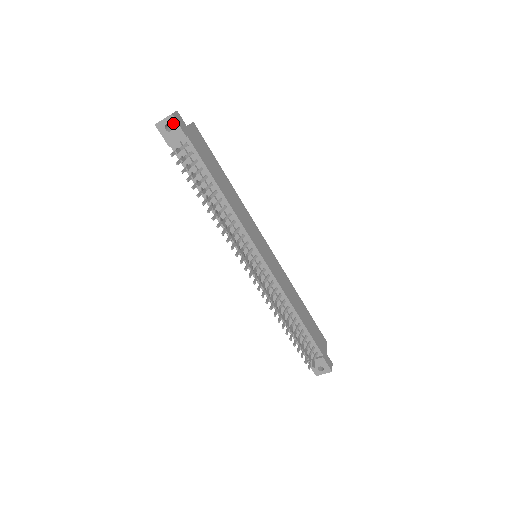
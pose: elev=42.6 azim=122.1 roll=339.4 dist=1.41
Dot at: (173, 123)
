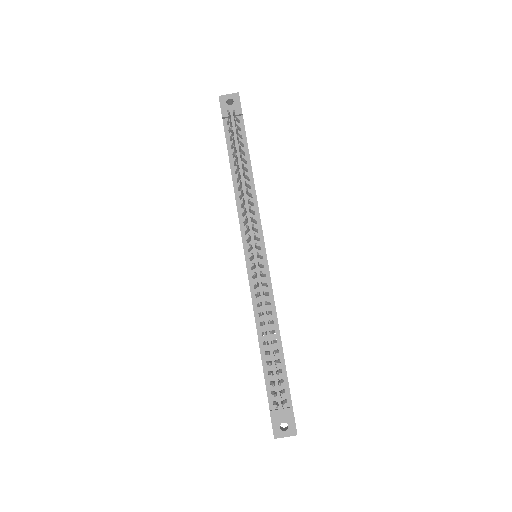
Dot at: (236, 100)
